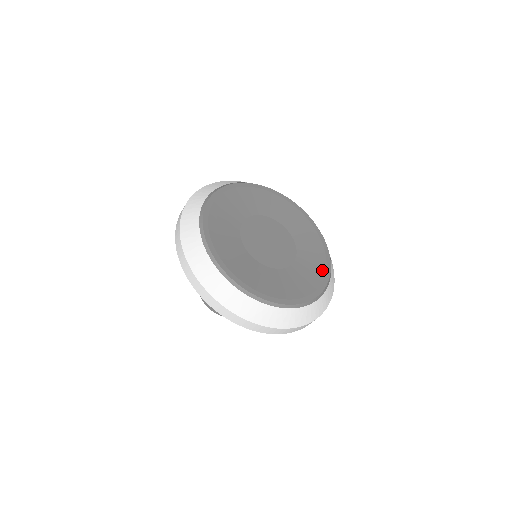
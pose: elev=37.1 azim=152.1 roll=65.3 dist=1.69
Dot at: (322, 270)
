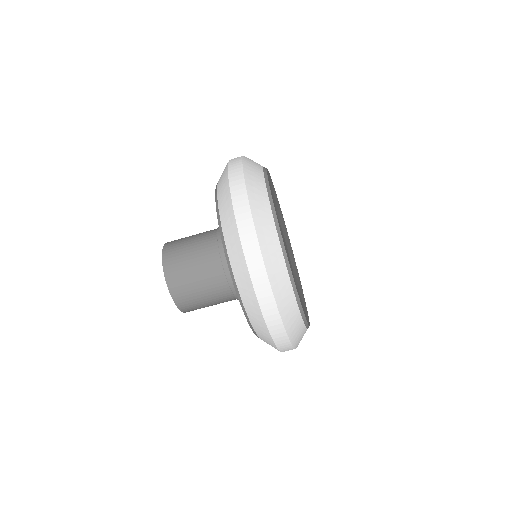
Dot at: (305, 305)
